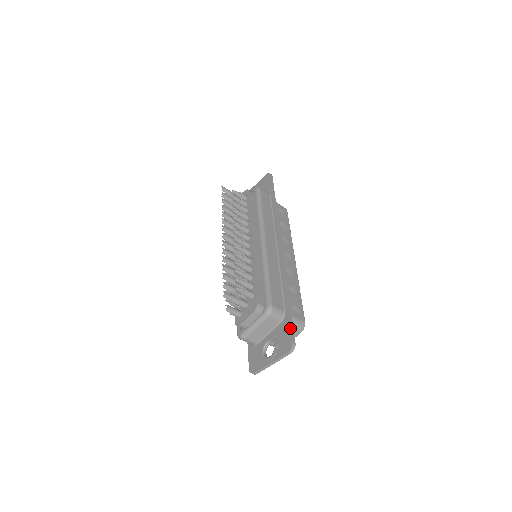
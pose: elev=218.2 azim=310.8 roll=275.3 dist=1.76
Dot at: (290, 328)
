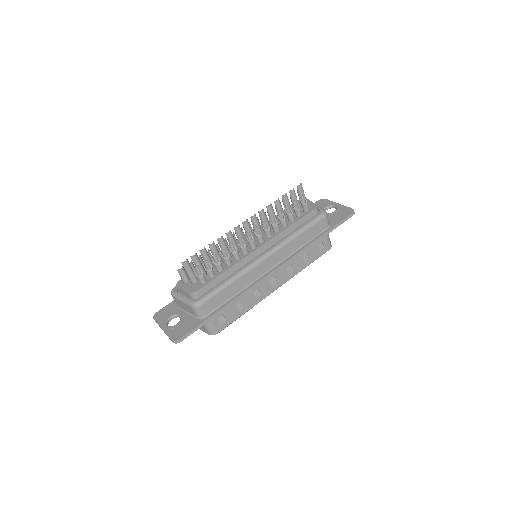
Dot at: (192, 330)
